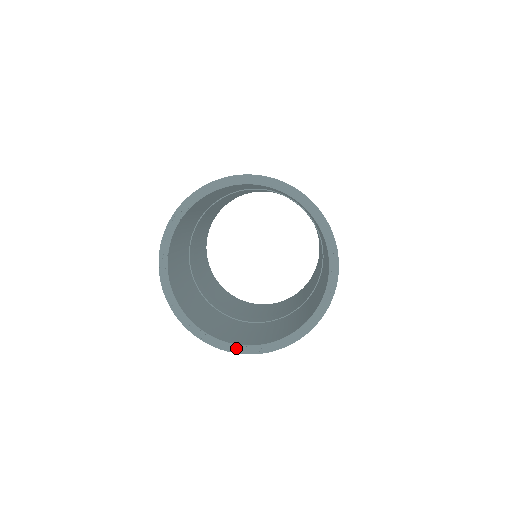
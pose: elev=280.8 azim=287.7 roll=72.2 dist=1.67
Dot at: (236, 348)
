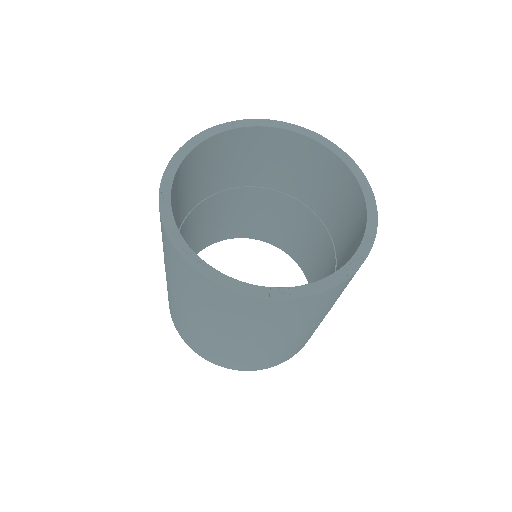
Dot at: (332, 280)
